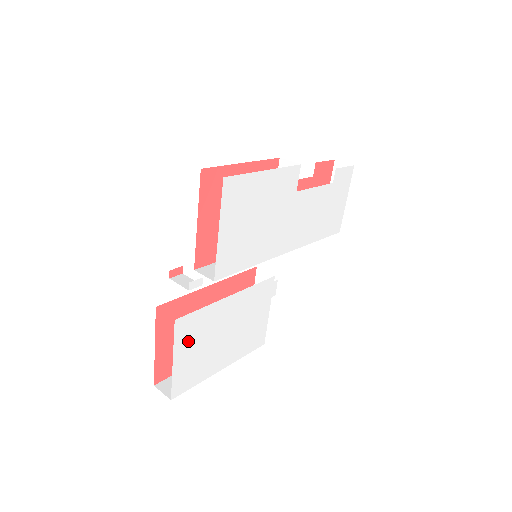
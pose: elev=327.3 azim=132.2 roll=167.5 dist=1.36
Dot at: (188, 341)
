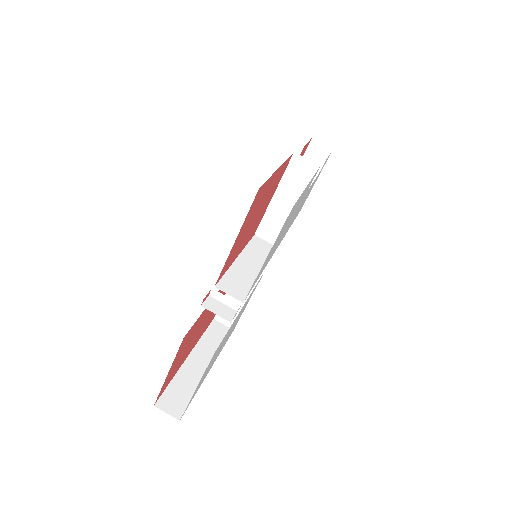
Dot at: (209, 365)
